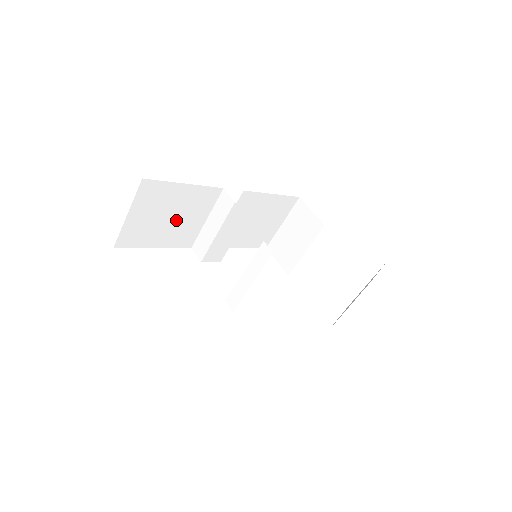
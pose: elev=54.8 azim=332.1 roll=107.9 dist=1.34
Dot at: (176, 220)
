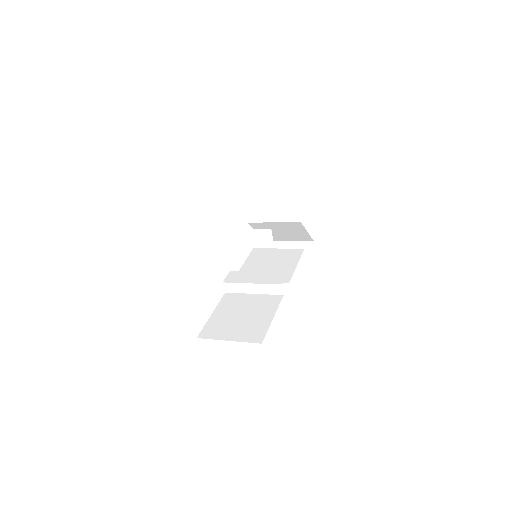
Dot at: occluded
